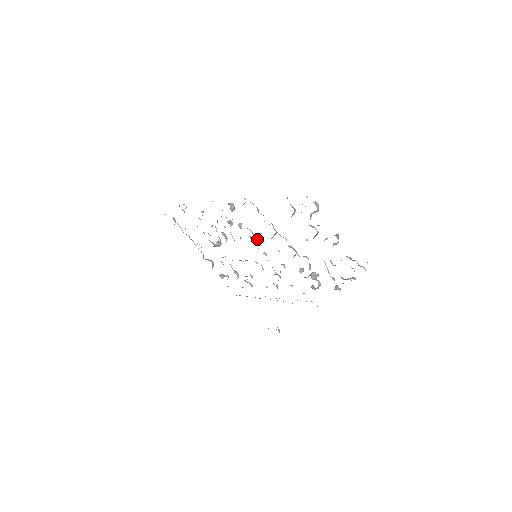
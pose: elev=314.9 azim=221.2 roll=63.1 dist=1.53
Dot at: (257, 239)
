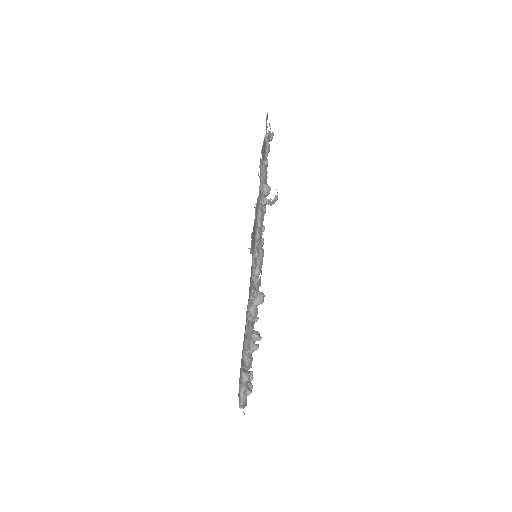
Dot at: occluded
